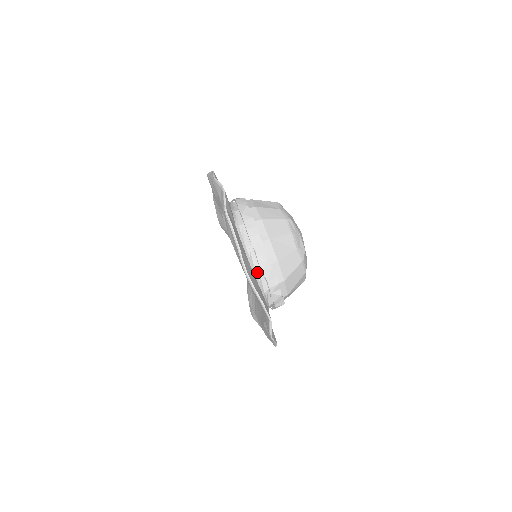
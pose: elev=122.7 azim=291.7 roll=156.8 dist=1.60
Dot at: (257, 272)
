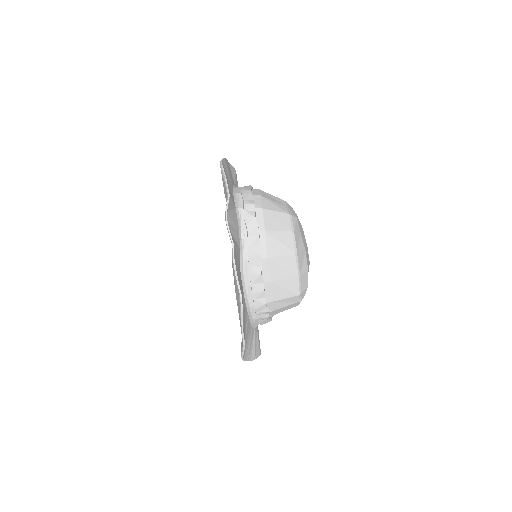
Dot at: (237, 194)
